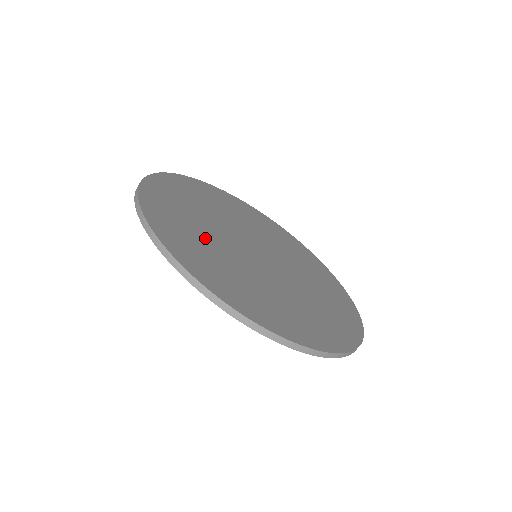
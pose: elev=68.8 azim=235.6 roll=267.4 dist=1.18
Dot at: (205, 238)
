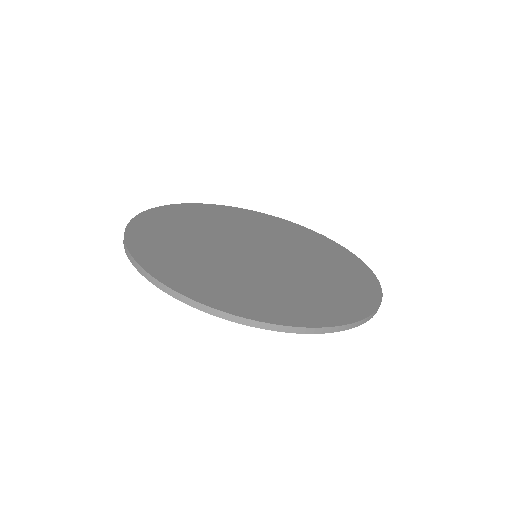
Dot at: (189, 246)
